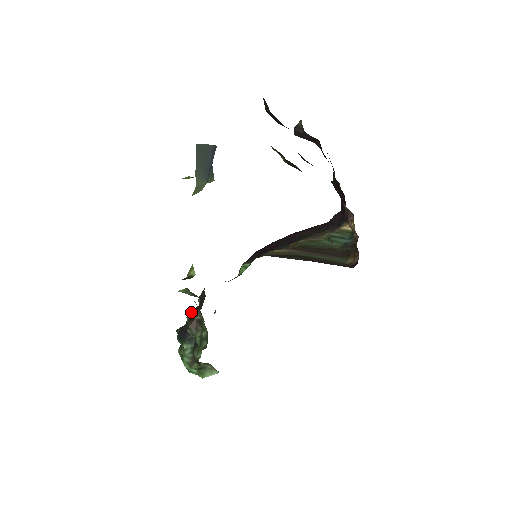
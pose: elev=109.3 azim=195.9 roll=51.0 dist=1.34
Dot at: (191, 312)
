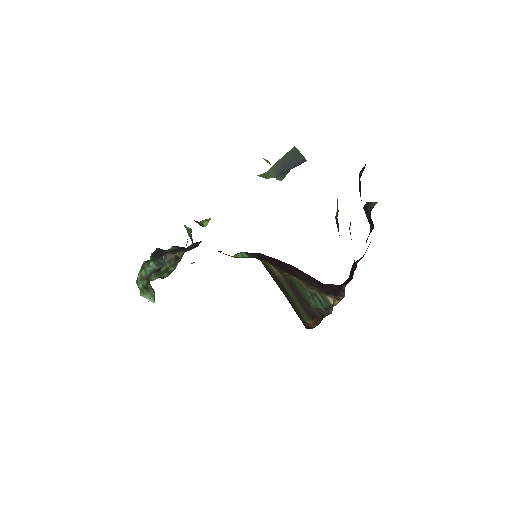
Dot at: (178, 247)
